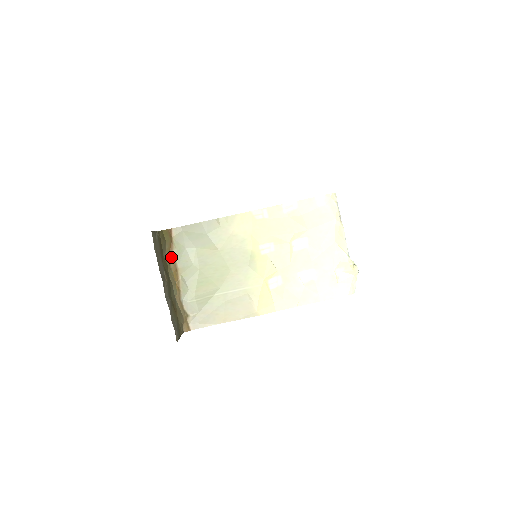
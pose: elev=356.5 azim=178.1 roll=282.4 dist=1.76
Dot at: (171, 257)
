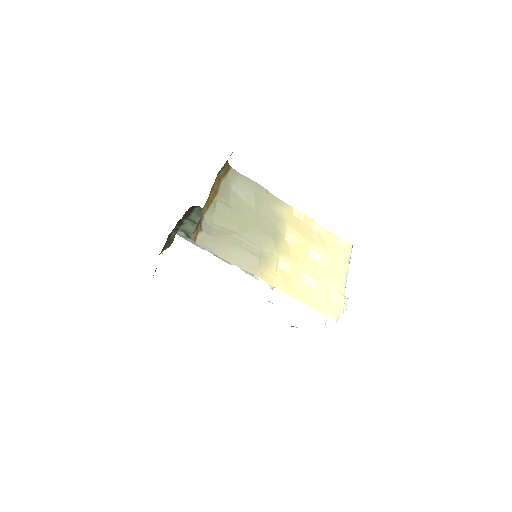
Dot at: (218, 182)
